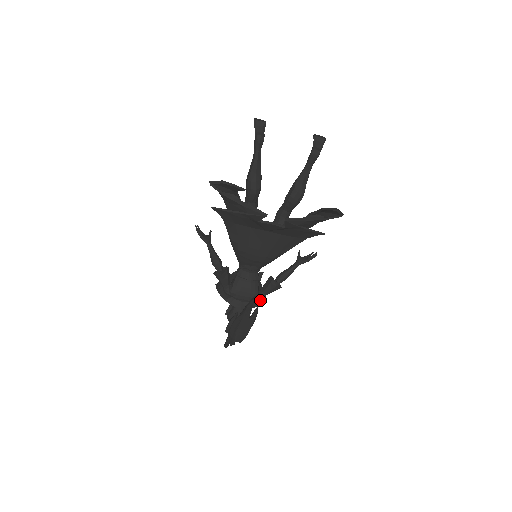
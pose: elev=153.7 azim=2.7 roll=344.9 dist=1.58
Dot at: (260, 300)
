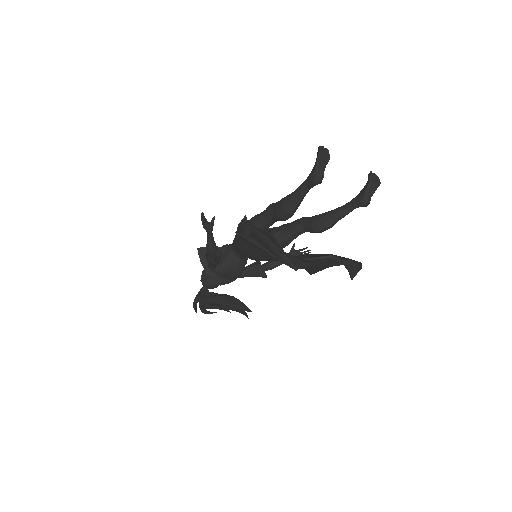
Dot at: occluded
